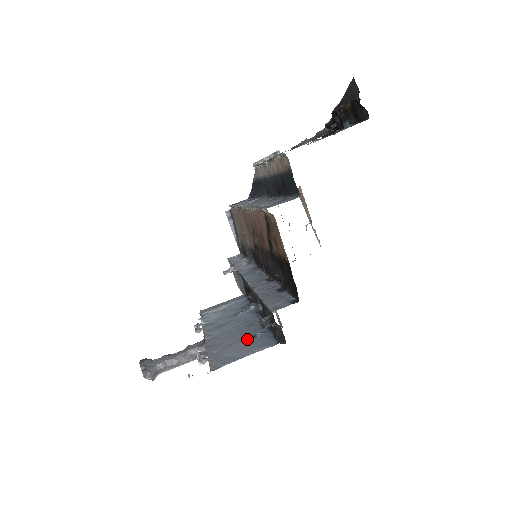
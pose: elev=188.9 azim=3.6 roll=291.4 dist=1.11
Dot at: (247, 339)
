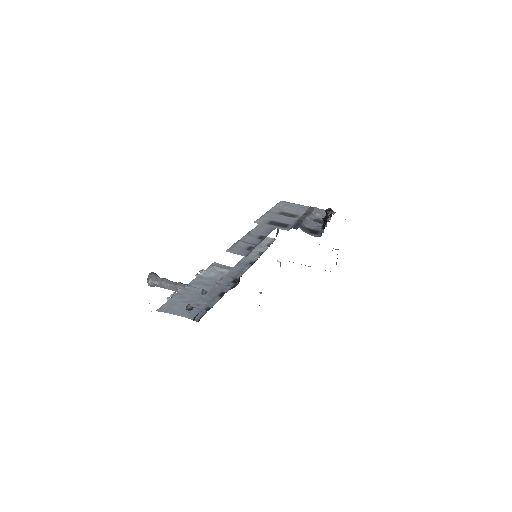
Dot at: occluded
